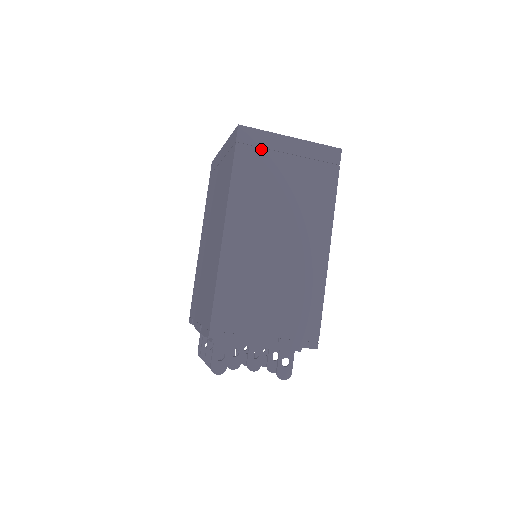
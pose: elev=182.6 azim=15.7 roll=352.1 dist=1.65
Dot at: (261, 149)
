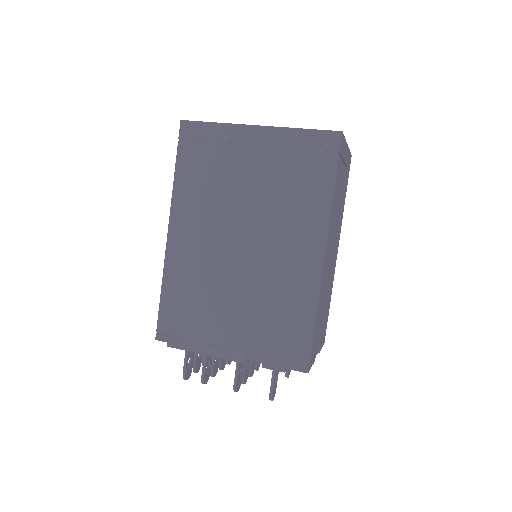
Dot at: (342, 160)
